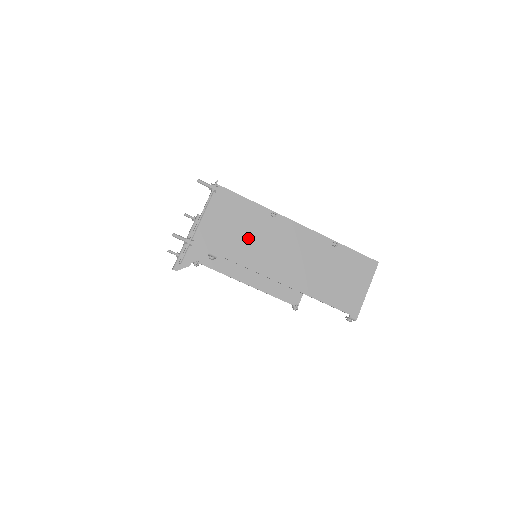
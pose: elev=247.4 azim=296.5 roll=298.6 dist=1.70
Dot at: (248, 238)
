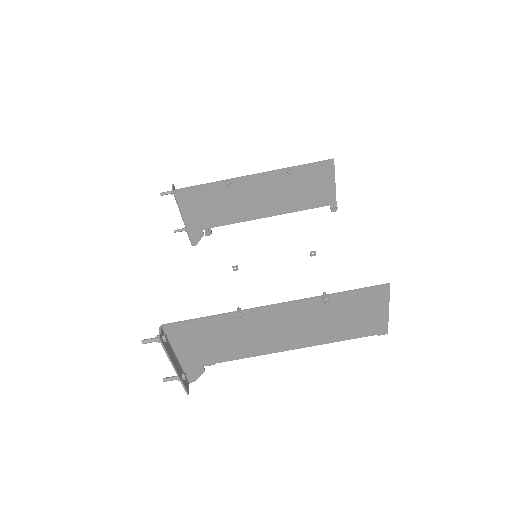
Dot at: (230, 341)
